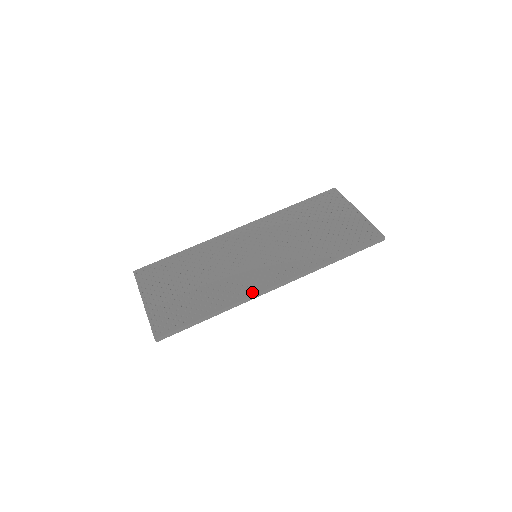
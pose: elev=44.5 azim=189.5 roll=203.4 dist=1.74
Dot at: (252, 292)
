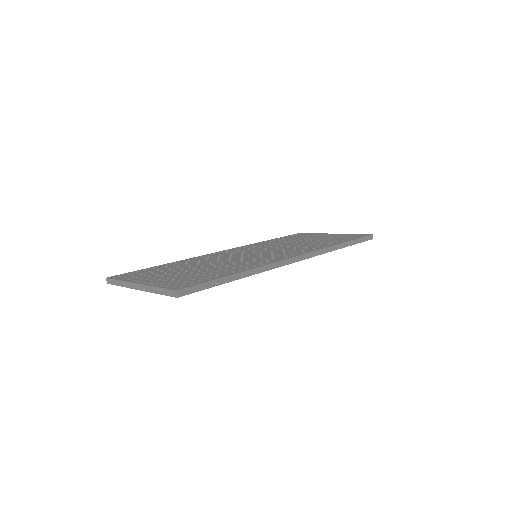
Dot at: occluded
